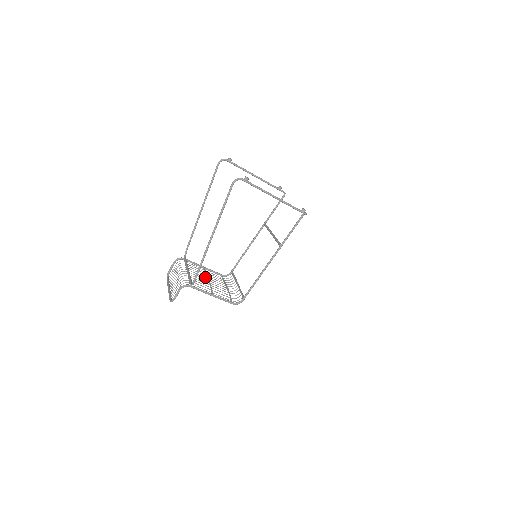
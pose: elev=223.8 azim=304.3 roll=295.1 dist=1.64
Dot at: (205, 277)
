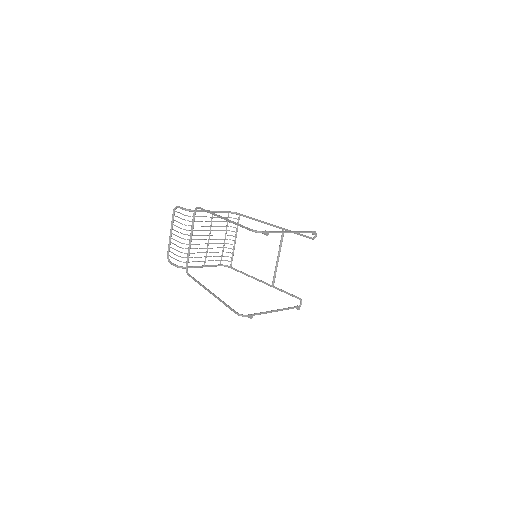
Dot at: (207, 235)
